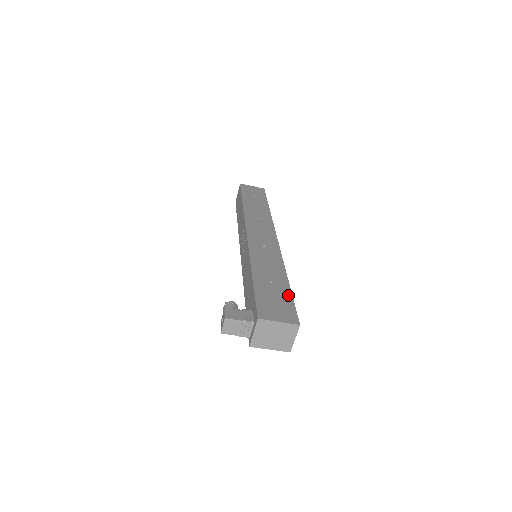
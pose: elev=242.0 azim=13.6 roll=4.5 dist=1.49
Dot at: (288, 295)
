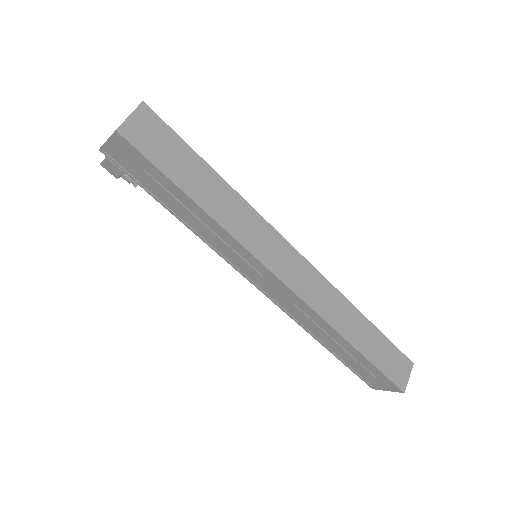
Dot at: (189, 150)
